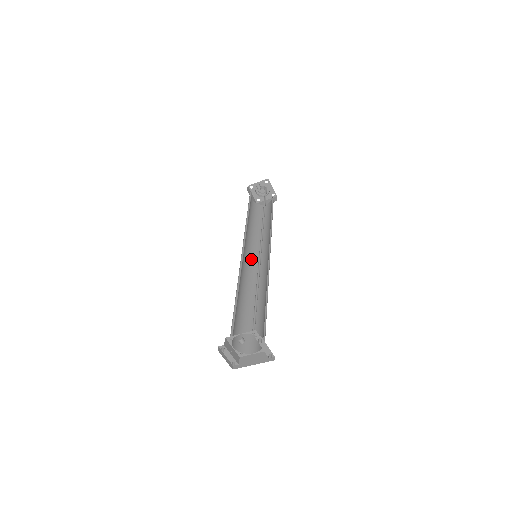
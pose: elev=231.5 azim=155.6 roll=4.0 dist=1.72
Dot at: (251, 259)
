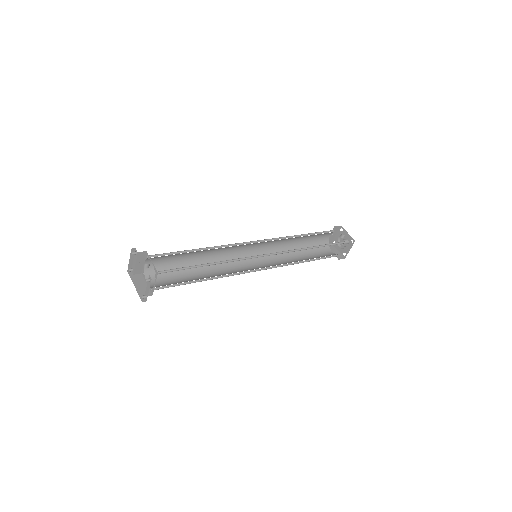
Dot at: (255, 254)
